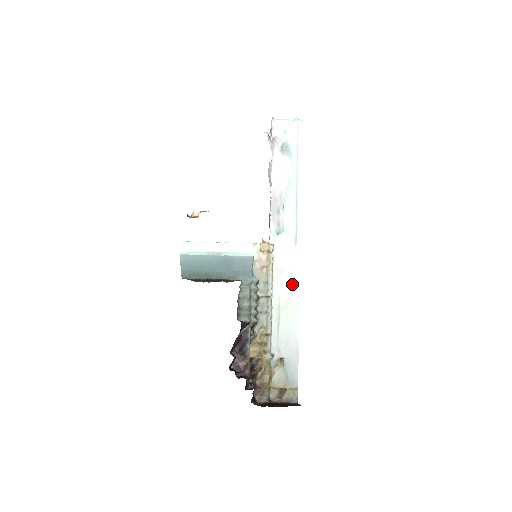
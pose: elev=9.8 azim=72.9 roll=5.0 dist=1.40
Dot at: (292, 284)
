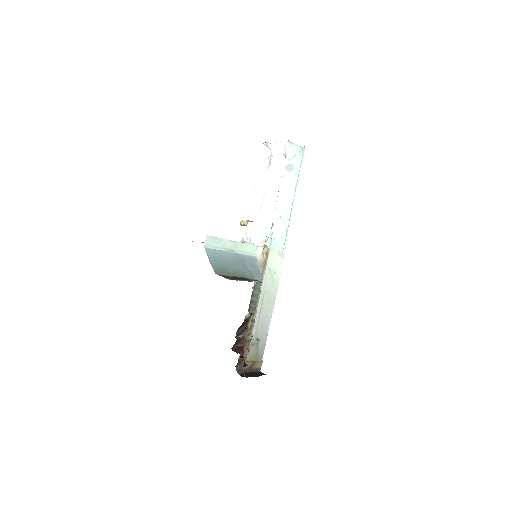
Dot at: (274, 282)
